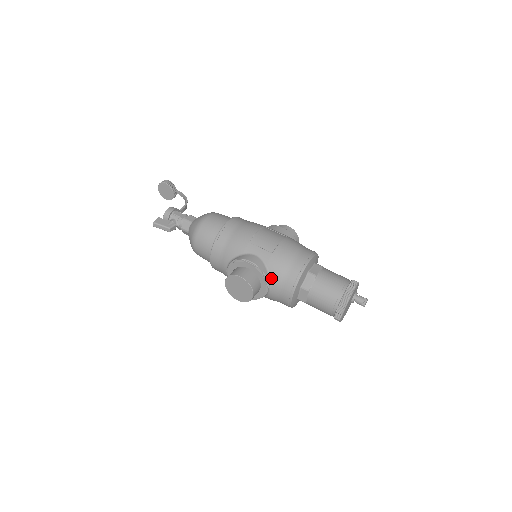
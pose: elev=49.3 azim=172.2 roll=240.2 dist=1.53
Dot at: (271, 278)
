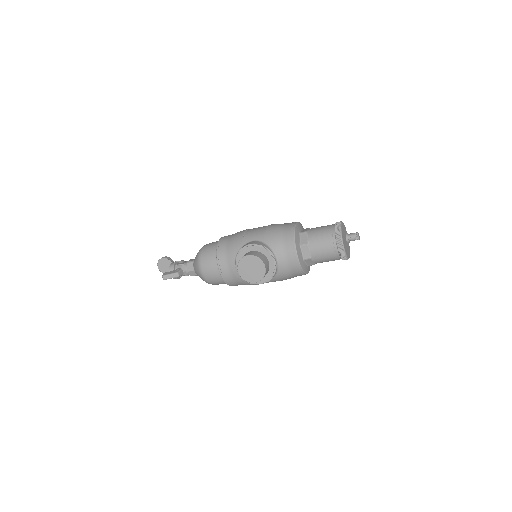
Dot at: (273, 249)
